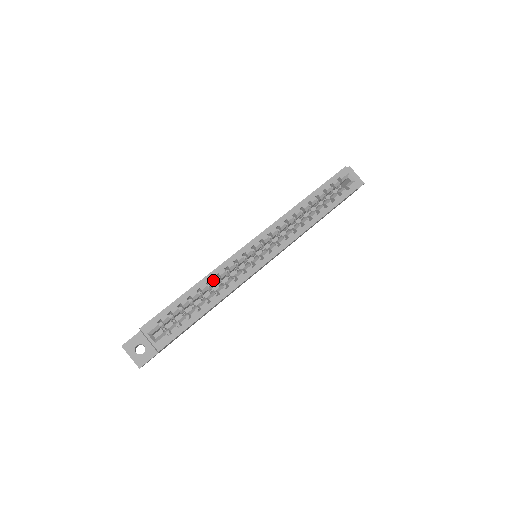
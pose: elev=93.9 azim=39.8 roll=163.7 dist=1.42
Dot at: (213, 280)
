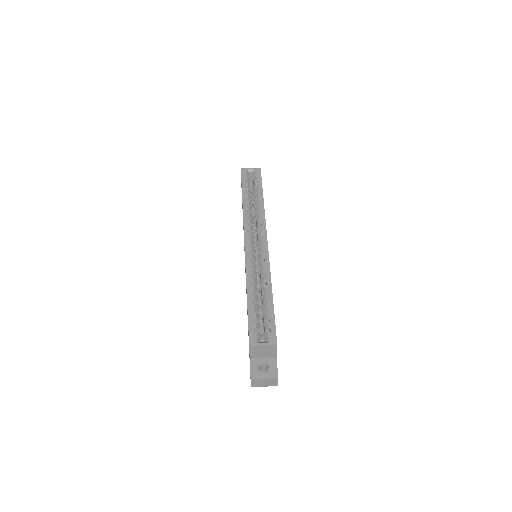
Dot at: (253, 280)
